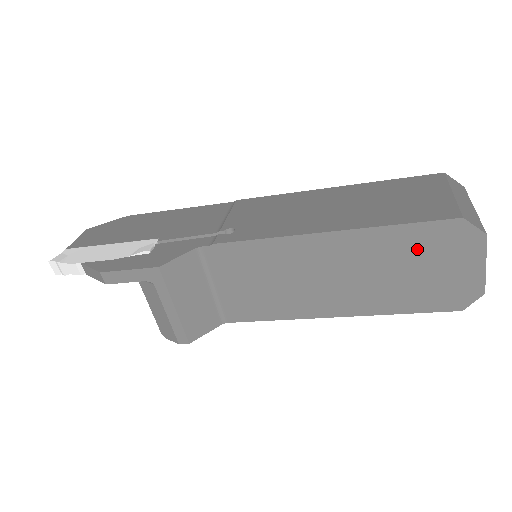
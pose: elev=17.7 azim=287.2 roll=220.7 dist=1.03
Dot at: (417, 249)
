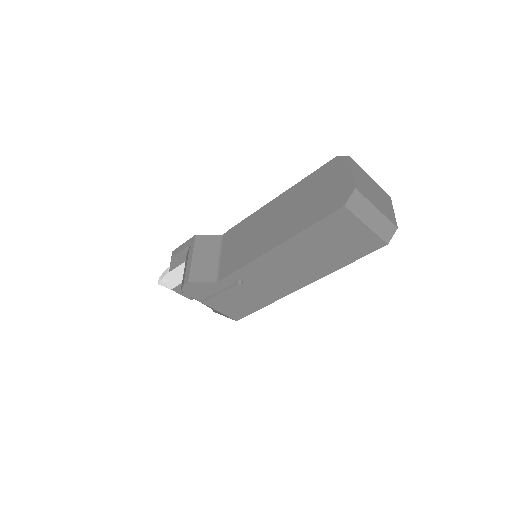
Dot at: (317, 183)
